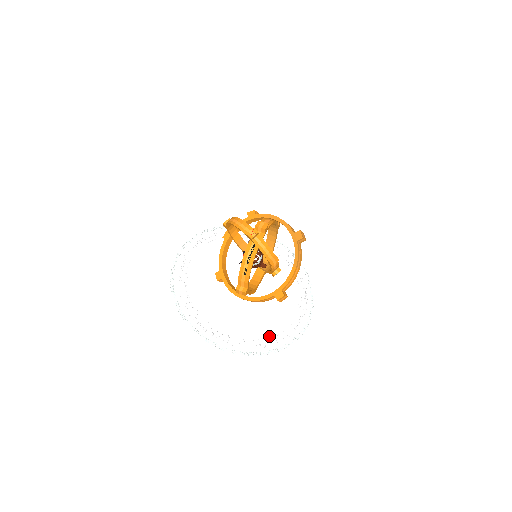
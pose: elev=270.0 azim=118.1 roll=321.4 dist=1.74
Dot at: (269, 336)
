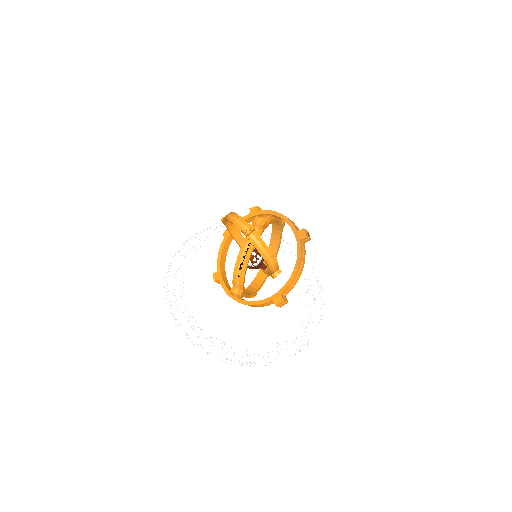
Dot at: occluded
